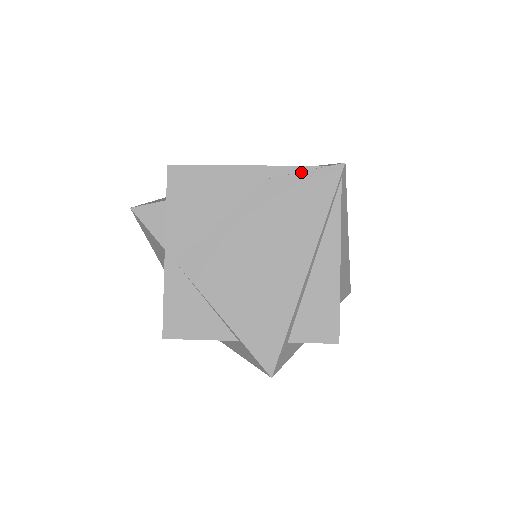
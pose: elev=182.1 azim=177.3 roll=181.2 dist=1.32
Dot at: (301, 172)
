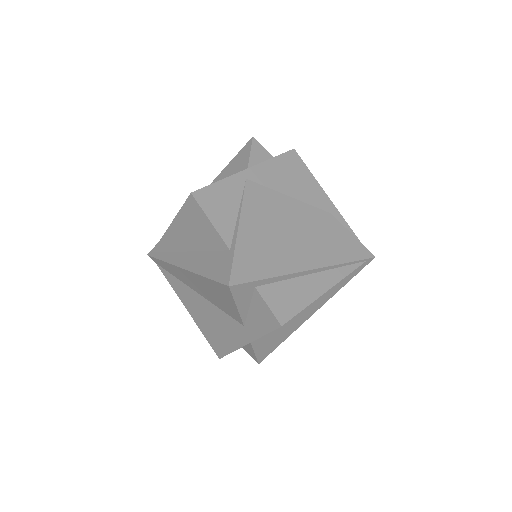
Dot at: (351, 233)
